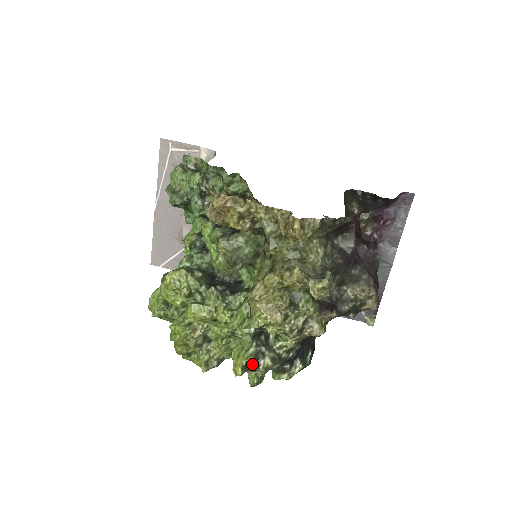
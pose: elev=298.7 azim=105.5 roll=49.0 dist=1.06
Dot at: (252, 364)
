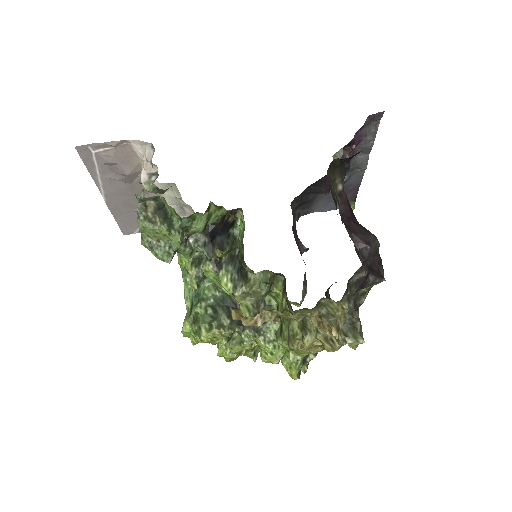
Dot at: occluded
